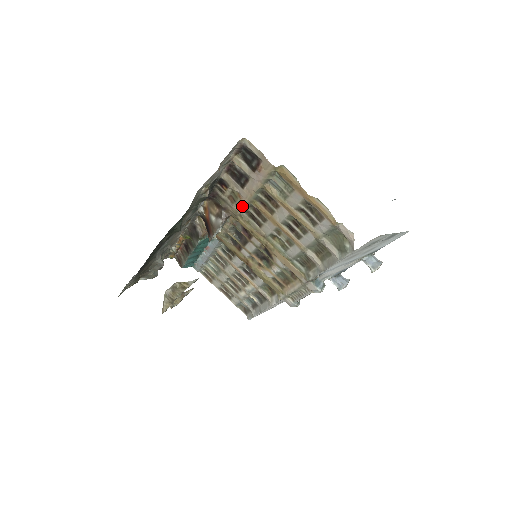
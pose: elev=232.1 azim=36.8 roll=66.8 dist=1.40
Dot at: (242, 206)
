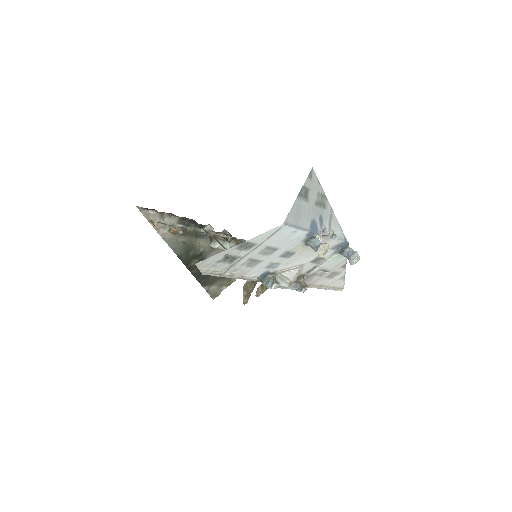
Dot at: (202, 232)
